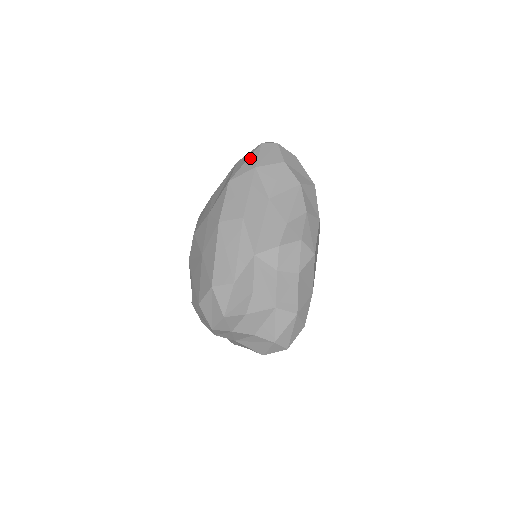
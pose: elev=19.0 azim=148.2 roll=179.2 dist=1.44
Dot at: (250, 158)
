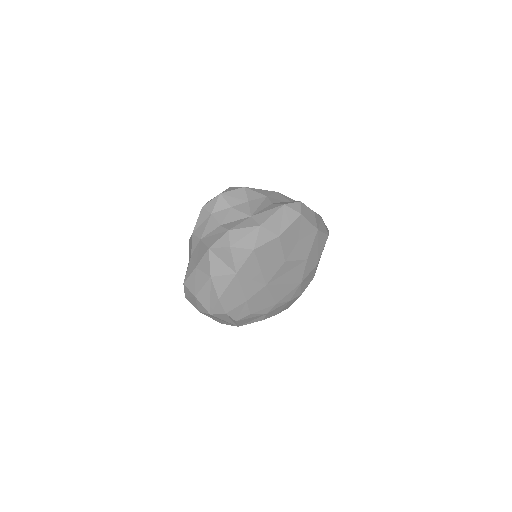
Dot at: occluded
